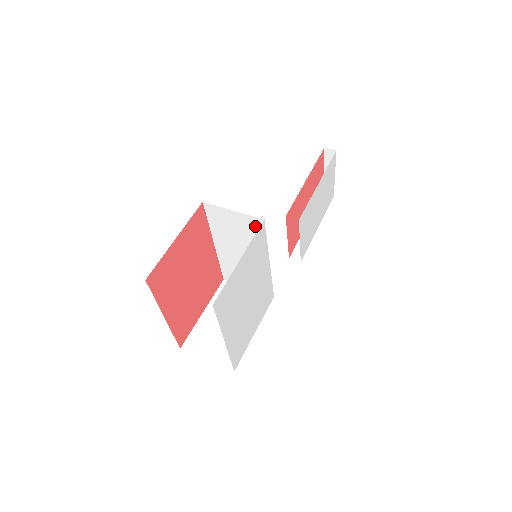
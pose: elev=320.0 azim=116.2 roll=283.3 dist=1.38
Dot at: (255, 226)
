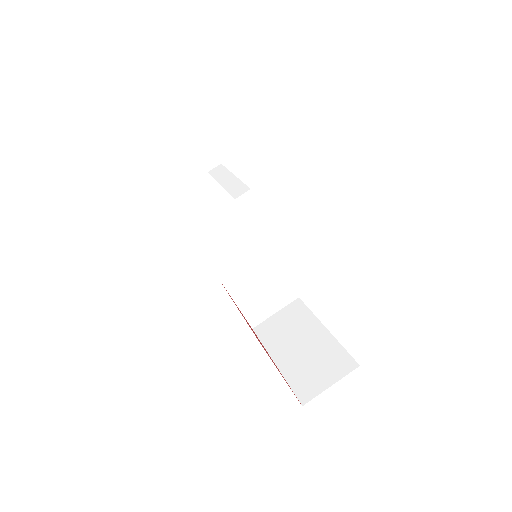
Dot at: occluded
